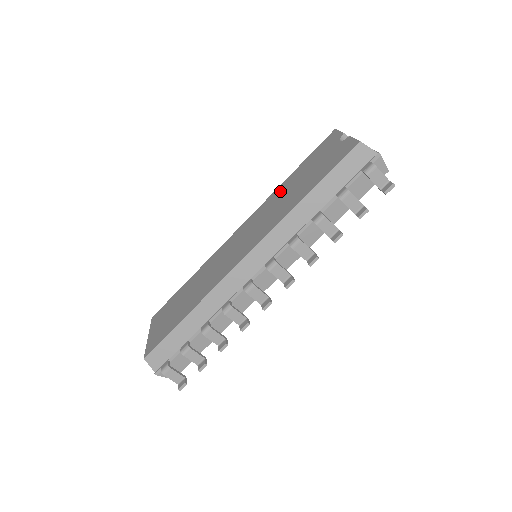
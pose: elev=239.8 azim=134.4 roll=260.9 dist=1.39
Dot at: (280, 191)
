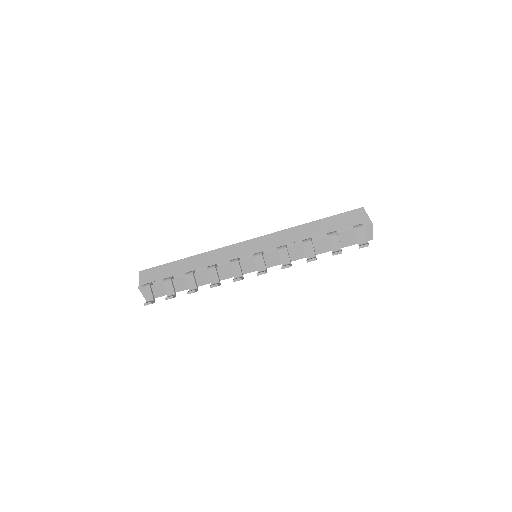
Dot at: occluded
